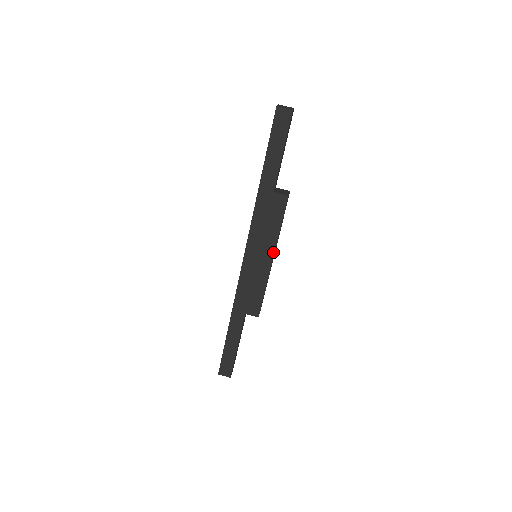
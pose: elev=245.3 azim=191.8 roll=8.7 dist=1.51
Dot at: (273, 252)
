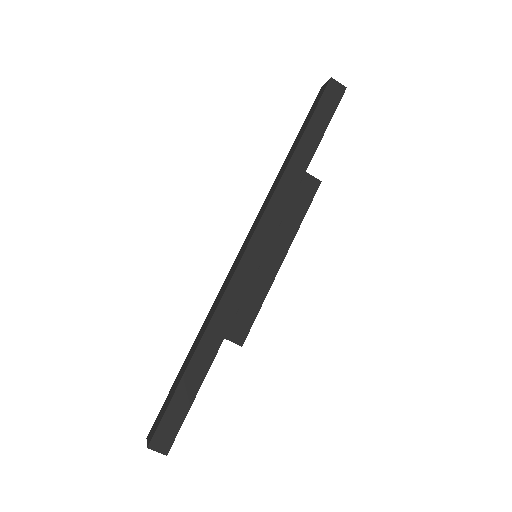
Dot at: (286, 250)
